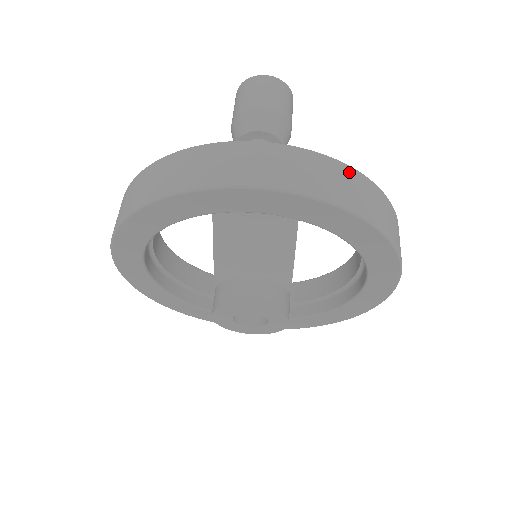
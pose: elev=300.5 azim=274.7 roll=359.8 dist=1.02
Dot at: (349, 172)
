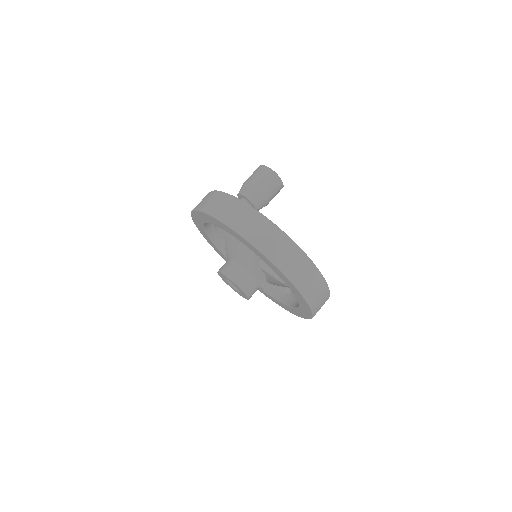
Dot at: (276, 231)
